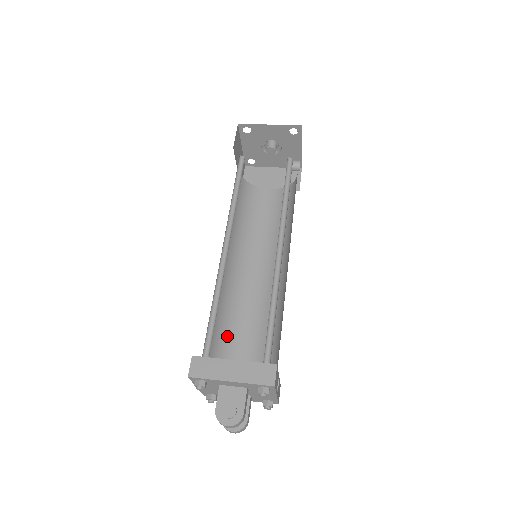
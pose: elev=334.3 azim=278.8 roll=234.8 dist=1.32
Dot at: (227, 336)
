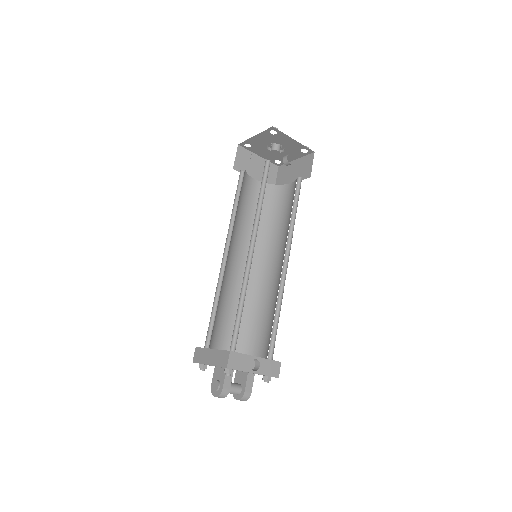
Dot at: (251, 324)
